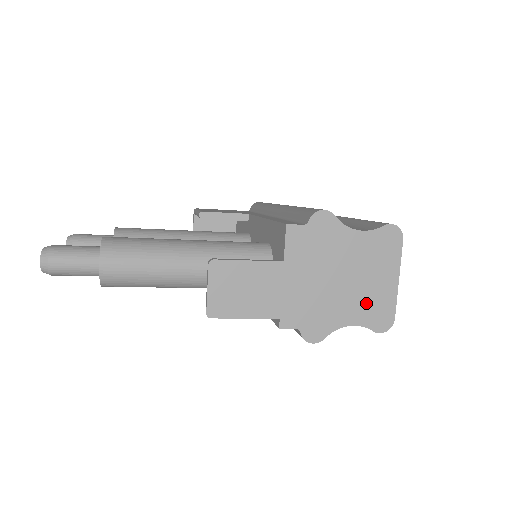
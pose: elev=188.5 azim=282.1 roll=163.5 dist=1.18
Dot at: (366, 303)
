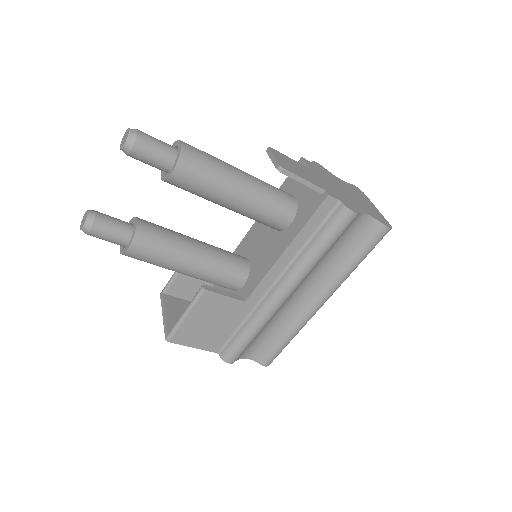
Dot at: (369, 209)
